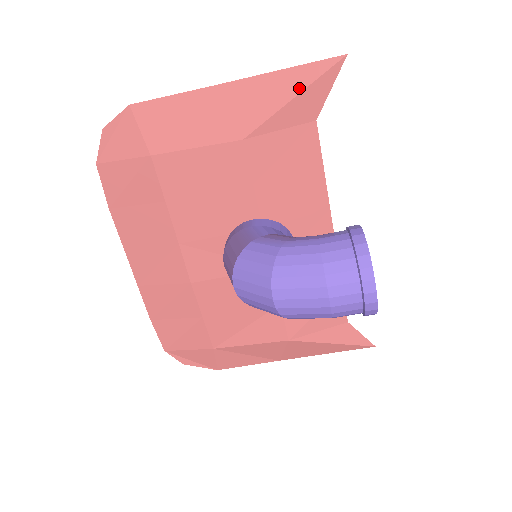
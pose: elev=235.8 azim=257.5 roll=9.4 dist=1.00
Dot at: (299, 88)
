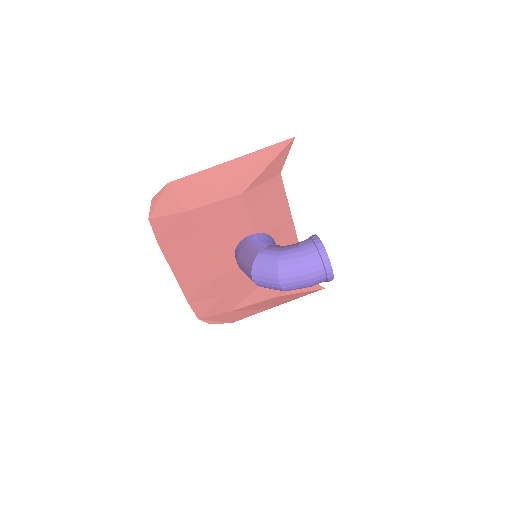
Dot at: (270, 160)
